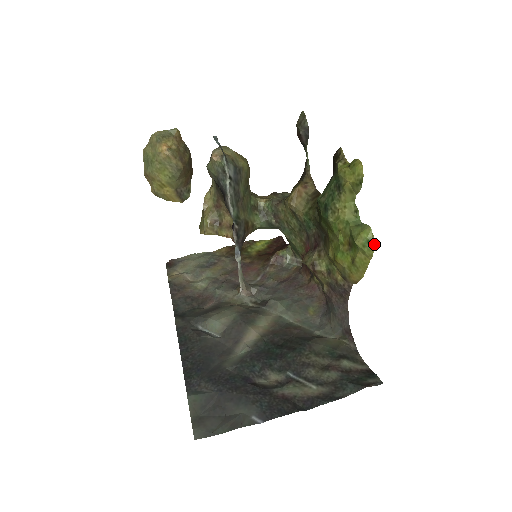
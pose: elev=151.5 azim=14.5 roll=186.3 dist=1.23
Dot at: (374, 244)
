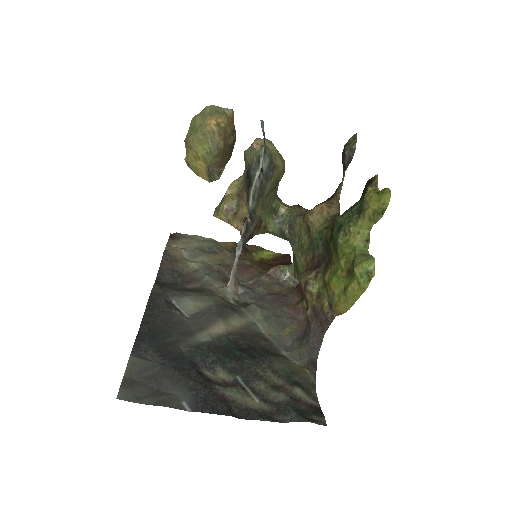
Dot at: (372, 277)
